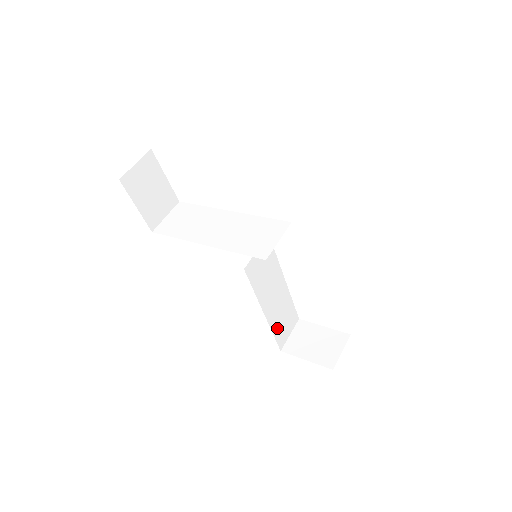
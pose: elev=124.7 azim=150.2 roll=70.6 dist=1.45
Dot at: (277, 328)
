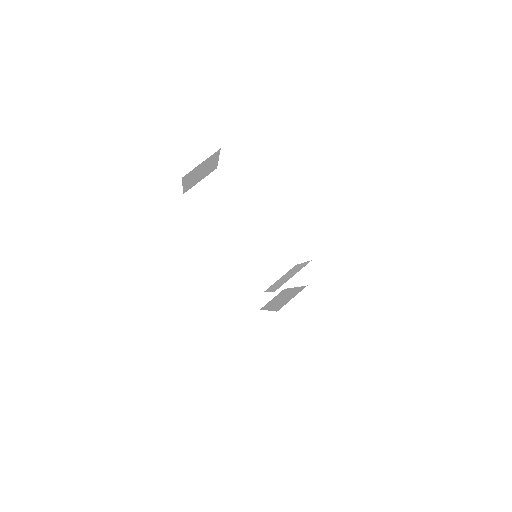
Dot at: occluded
